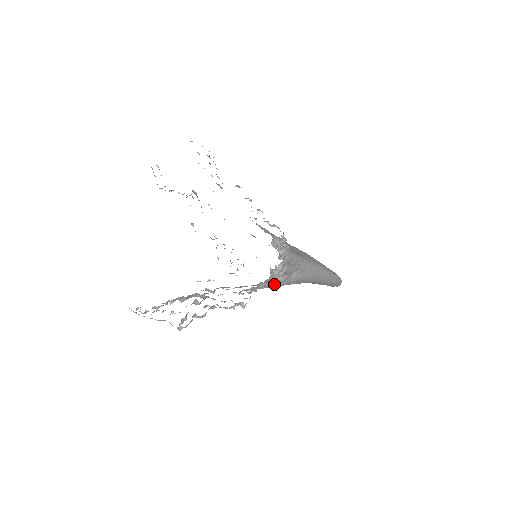
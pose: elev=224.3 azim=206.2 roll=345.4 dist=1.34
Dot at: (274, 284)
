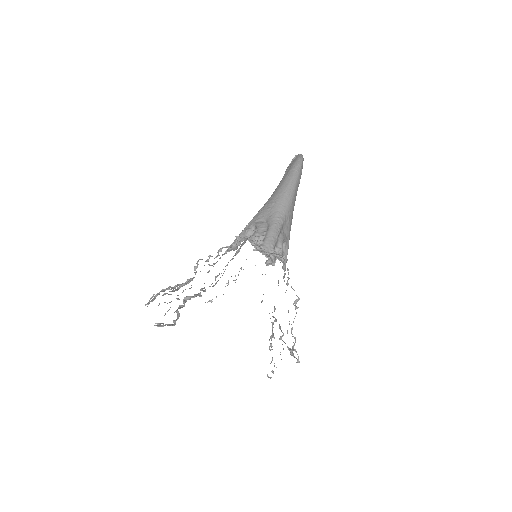
Dot at: (286, 251)
